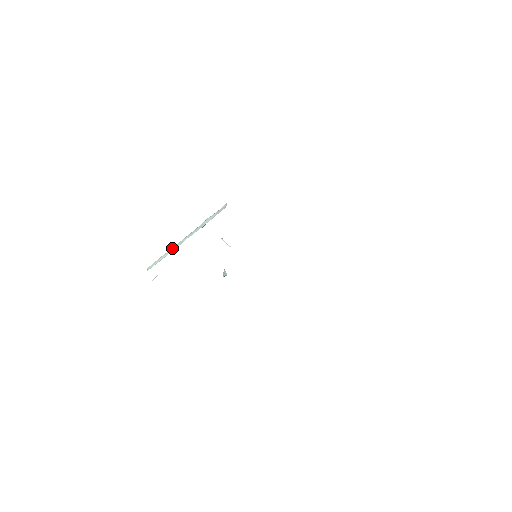
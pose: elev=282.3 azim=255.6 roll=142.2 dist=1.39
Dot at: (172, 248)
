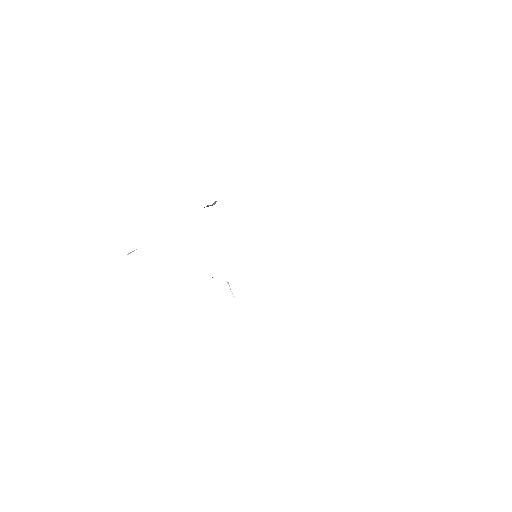
Dot at: occluded
